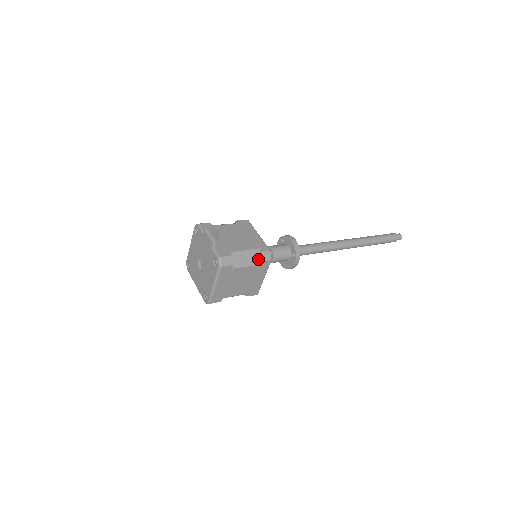
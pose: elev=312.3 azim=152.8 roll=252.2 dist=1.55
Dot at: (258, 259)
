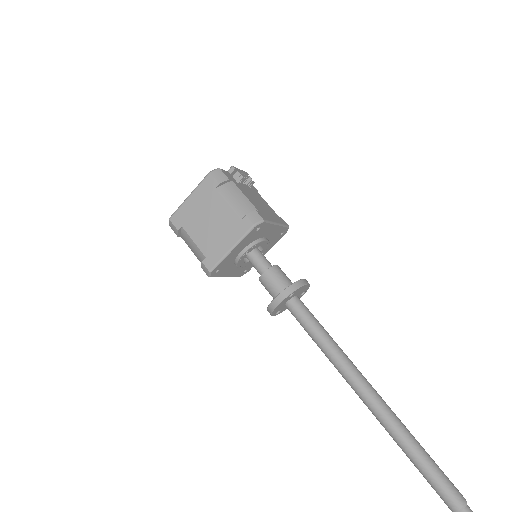
Dot at: (245, 213)
